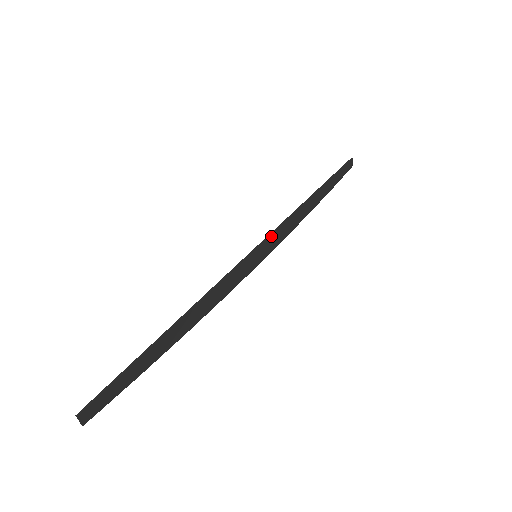
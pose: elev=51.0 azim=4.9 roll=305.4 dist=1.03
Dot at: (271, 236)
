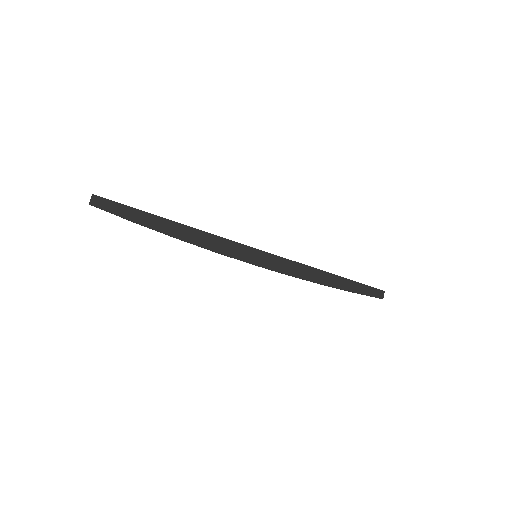
Dot at: (275, 257)
